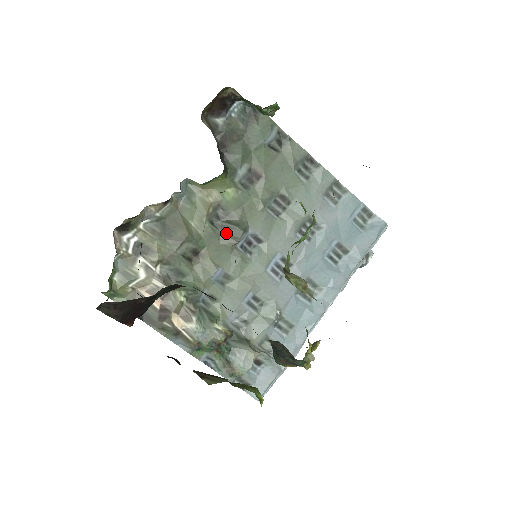
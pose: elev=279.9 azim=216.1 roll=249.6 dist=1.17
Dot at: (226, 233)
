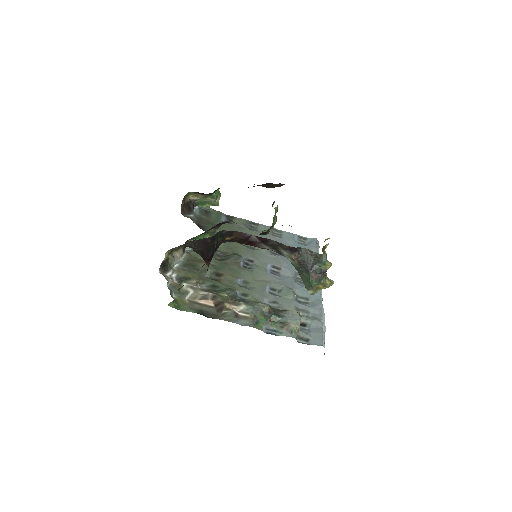
Dot at: (229, 260)
